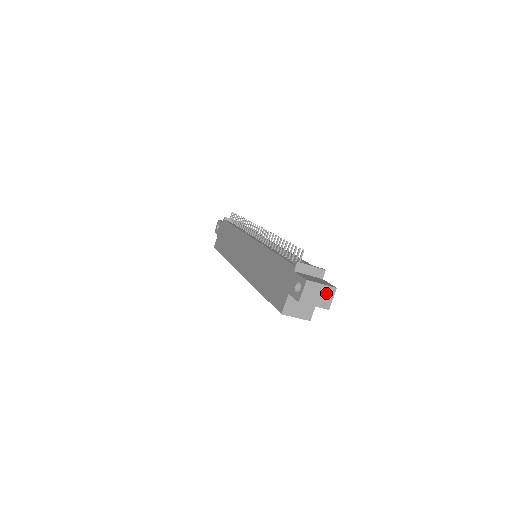
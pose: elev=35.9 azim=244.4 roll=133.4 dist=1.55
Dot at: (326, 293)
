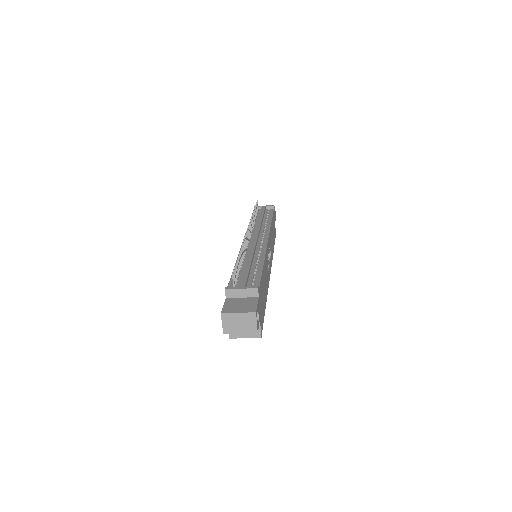
Dot at: (247, 319)
